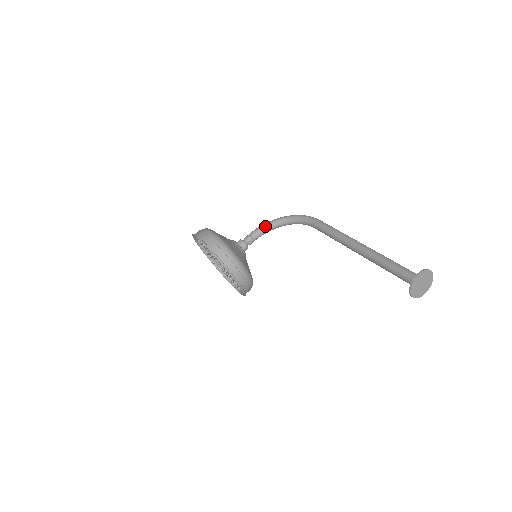
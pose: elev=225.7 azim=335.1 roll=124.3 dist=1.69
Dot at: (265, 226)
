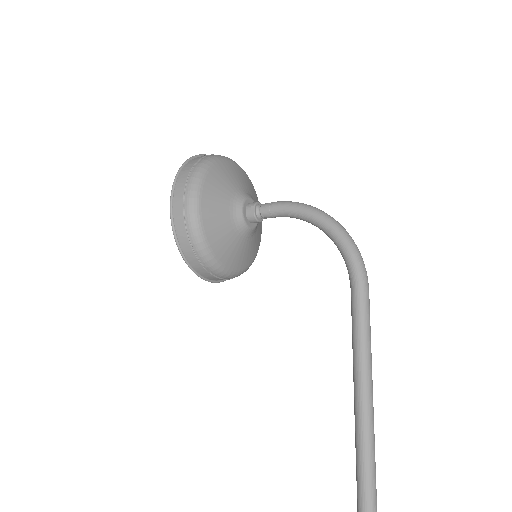
Dot at: (297, 213)
